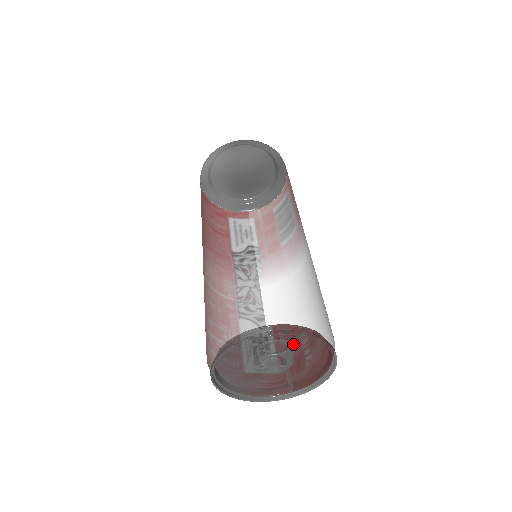
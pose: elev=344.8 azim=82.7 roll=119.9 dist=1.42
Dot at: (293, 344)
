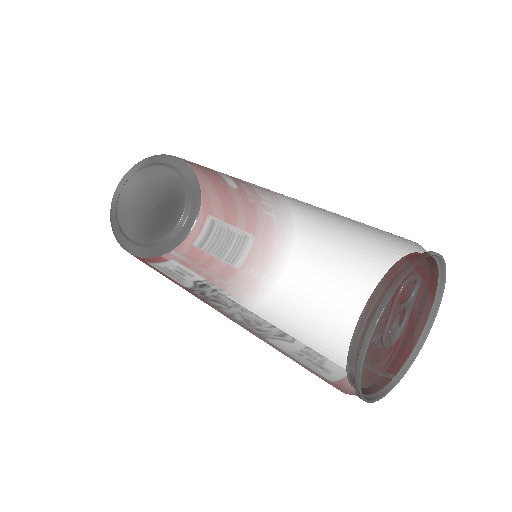
Dot at: (419, 282)
